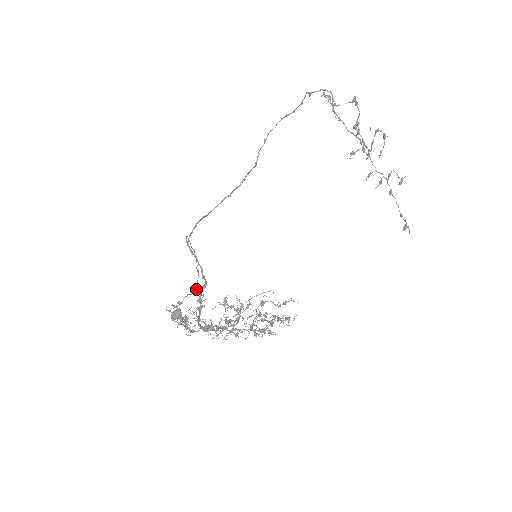
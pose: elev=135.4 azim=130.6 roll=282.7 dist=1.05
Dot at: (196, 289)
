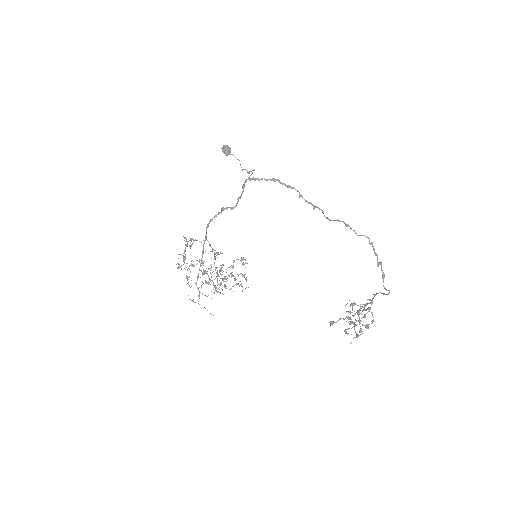
Dot at: occluded
